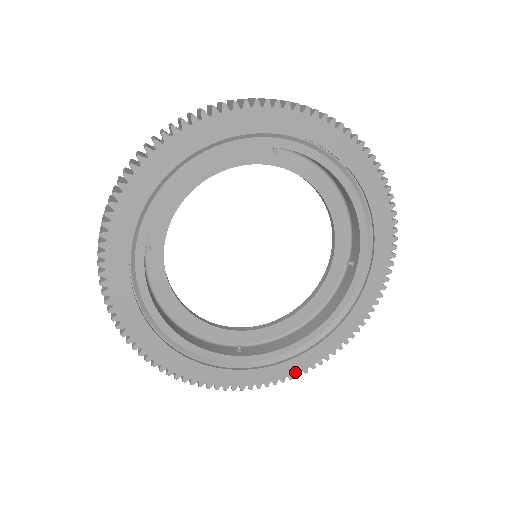
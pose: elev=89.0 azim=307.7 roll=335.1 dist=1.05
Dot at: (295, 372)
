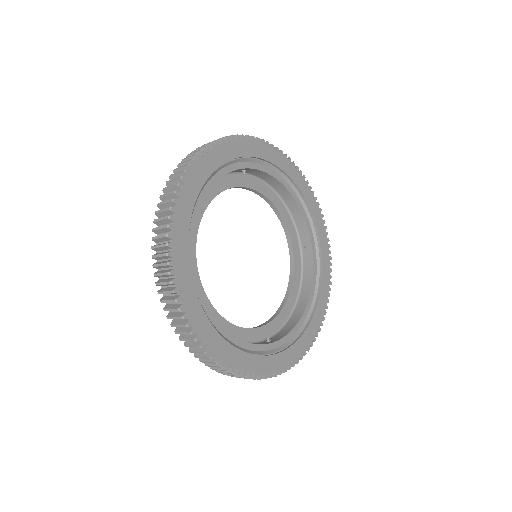
Dot at: (309, 343)
